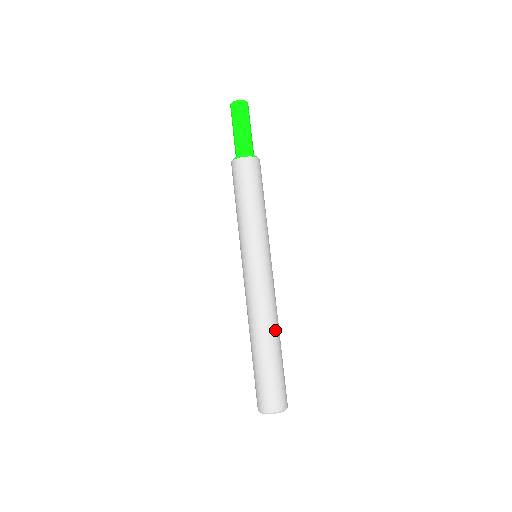
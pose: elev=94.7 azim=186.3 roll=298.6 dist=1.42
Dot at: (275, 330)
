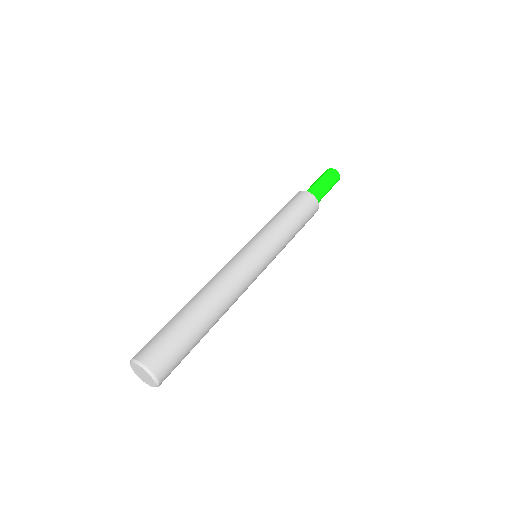
Dot at: occluded
